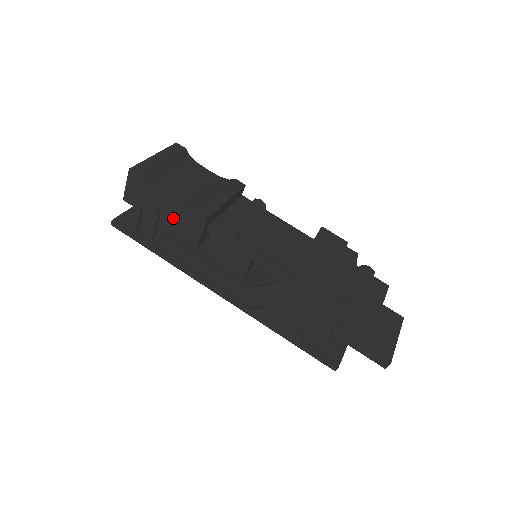
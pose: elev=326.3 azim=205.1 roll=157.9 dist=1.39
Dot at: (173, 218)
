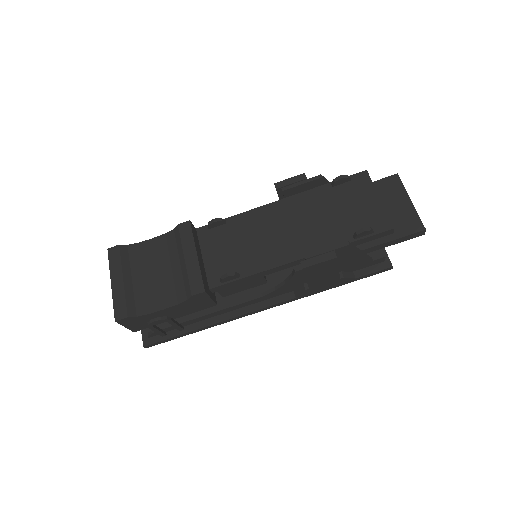
Dot at: (181, 310)
